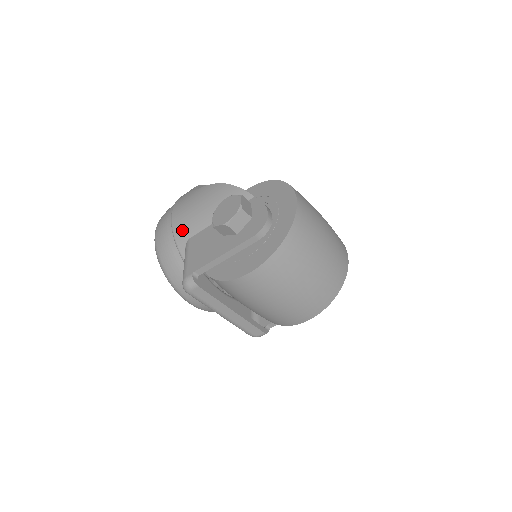
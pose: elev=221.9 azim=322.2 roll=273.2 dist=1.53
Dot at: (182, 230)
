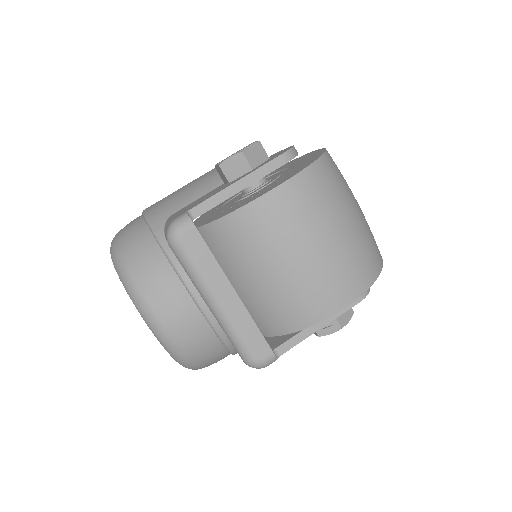
Dot at: (161, 210)
